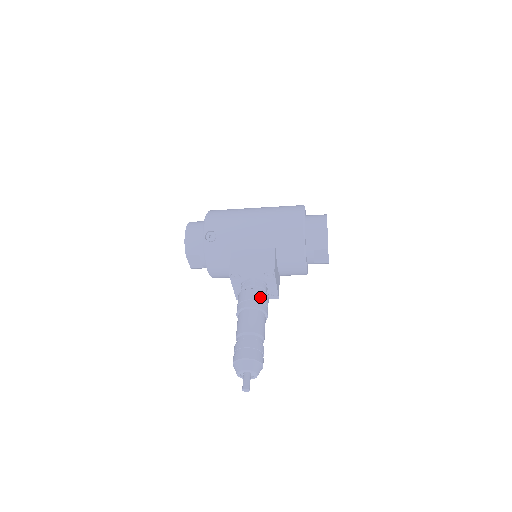
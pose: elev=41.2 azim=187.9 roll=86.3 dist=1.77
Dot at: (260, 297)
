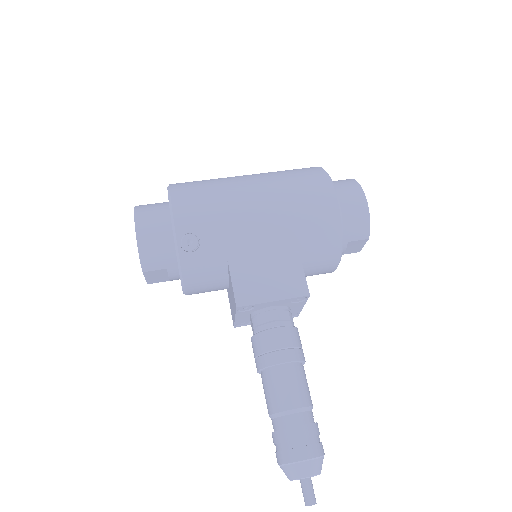
Dot at: (294, 340)
